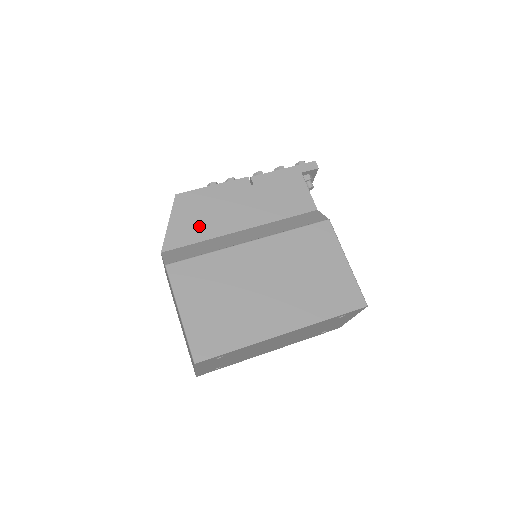
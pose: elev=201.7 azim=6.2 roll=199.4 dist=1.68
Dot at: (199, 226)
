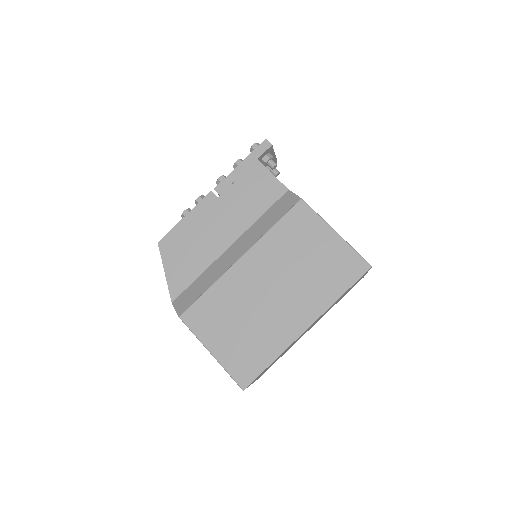
Dot at: (191, 262)
